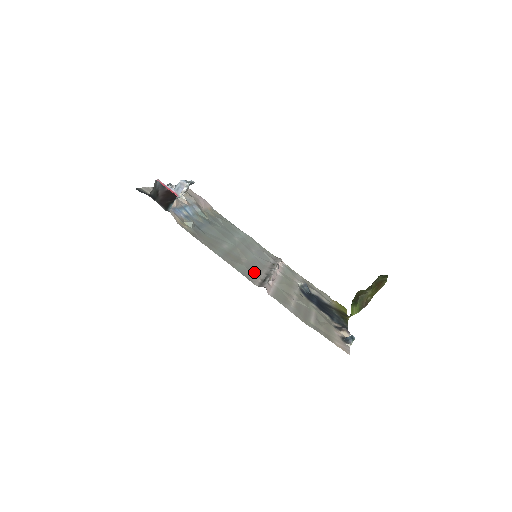
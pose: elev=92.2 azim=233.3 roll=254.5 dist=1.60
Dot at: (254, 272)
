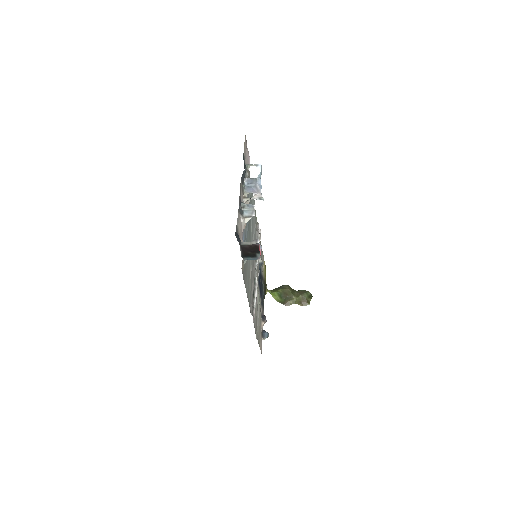
Dot at: occluded
